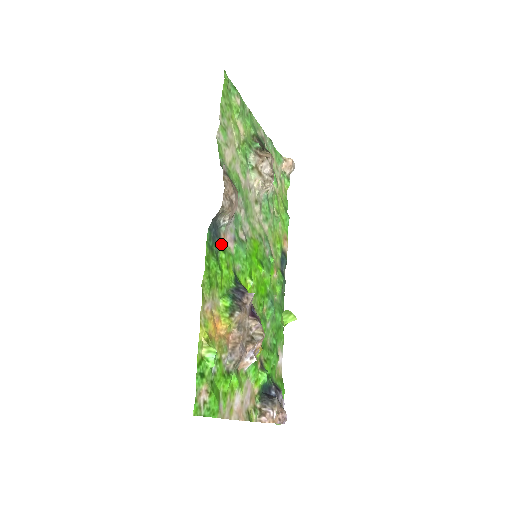
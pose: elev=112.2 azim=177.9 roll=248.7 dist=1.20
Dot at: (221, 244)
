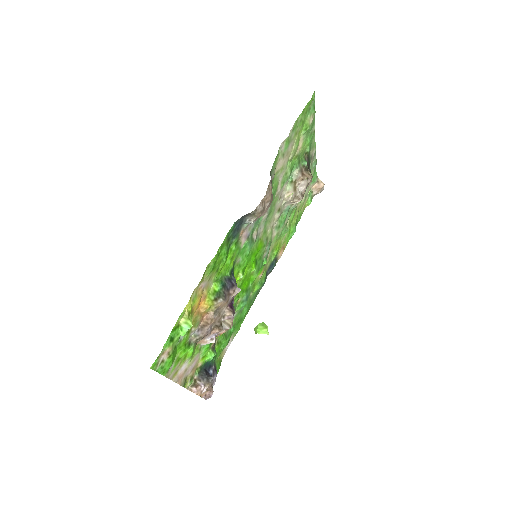
Dot at: (237, 238)
